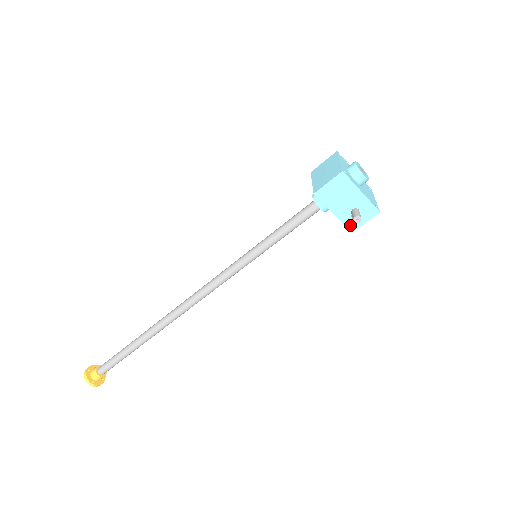
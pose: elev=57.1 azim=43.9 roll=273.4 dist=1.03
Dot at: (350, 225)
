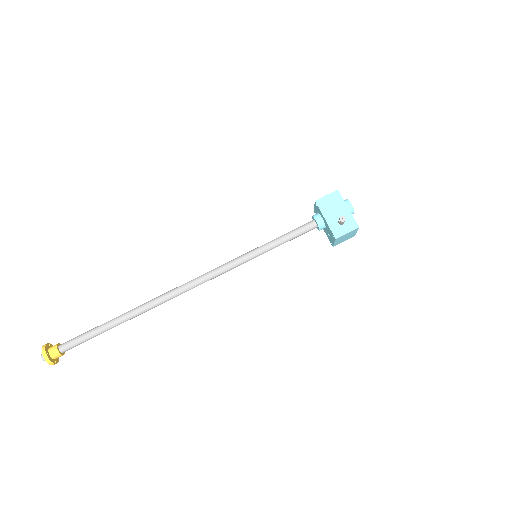
Dot at: (336, 232)
